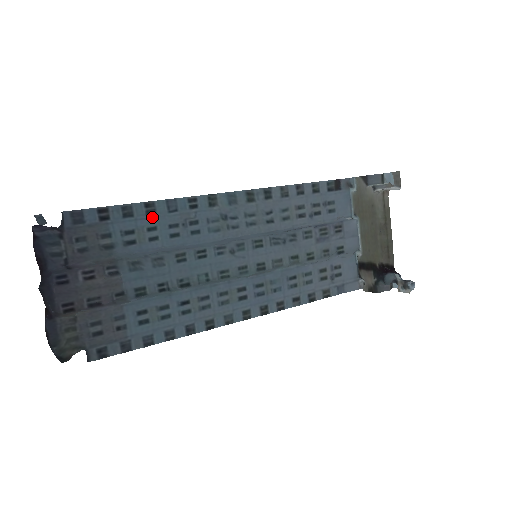
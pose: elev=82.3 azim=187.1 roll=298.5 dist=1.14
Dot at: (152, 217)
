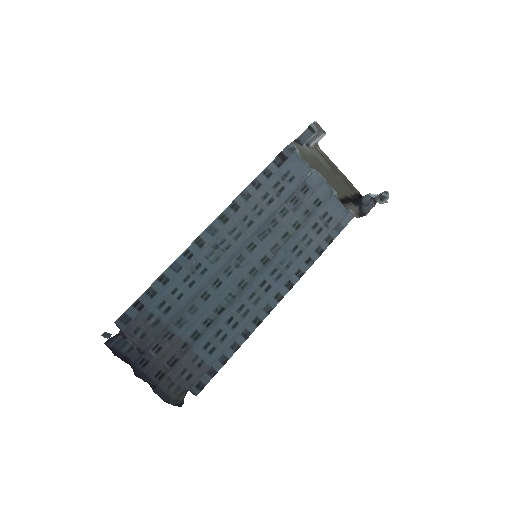
Dot at: (169, 284)
